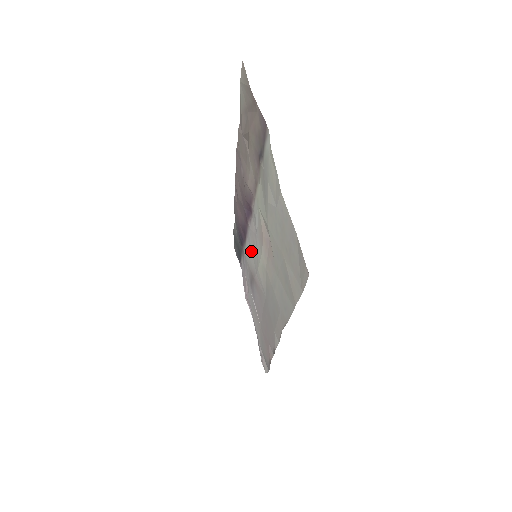
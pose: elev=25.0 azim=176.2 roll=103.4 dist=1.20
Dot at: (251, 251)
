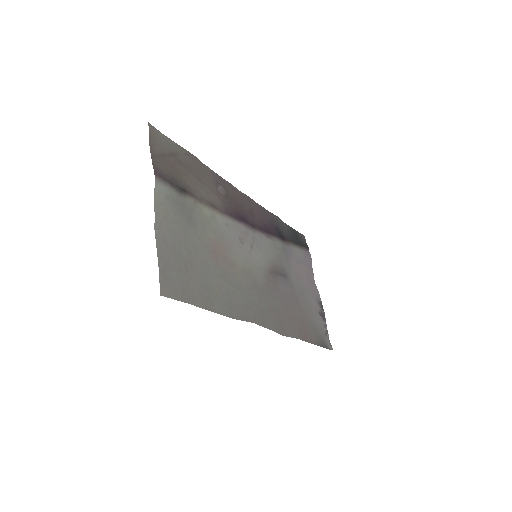
Dot at: (264, 249)
